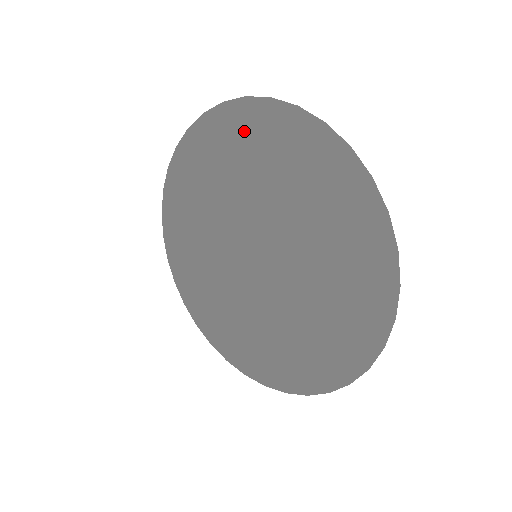
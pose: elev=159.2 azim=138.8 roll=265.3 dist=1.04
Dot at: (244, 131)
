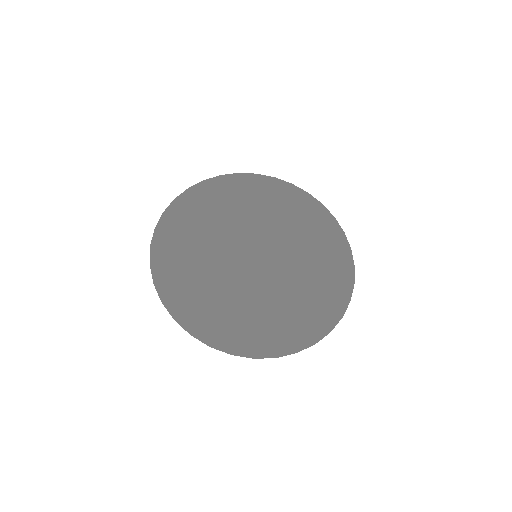
Dot at: (239, 188)
